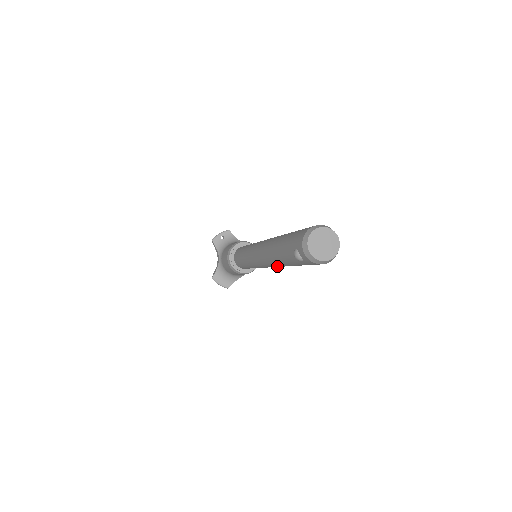
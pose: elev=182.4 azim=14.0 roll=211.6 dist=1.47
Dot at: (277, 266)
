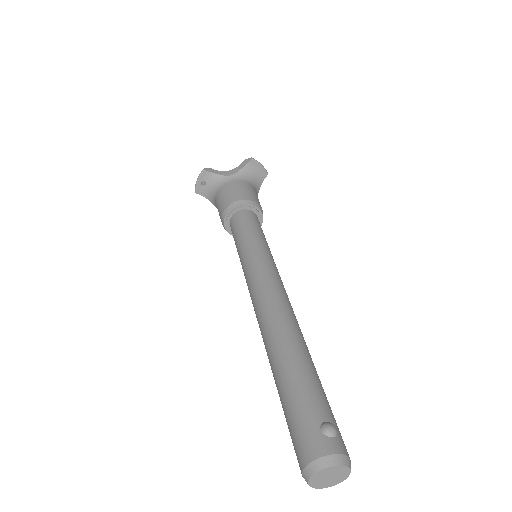
Dot at: occluded
